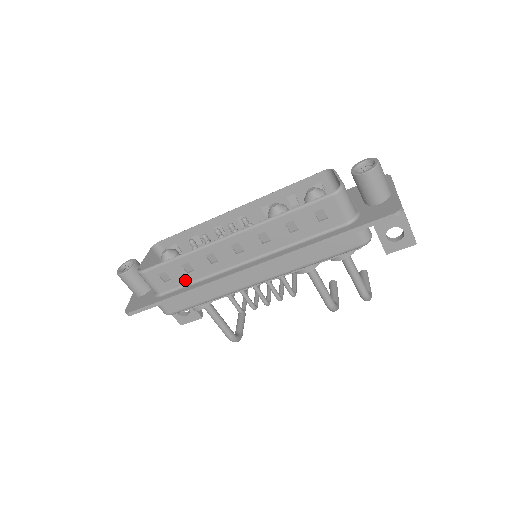
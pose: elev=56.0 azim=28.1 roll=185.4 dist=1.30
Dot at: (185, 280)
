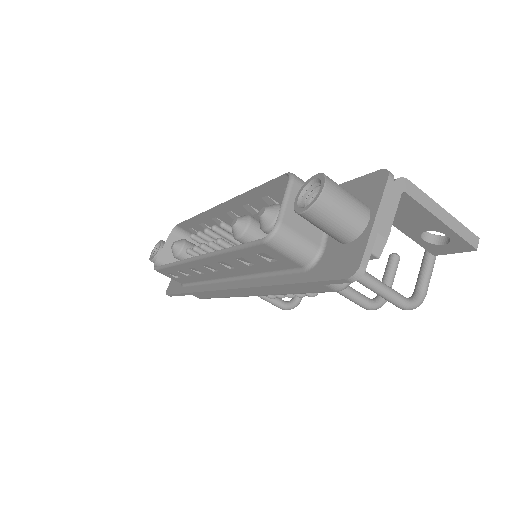
Dot at: (191, 280)
